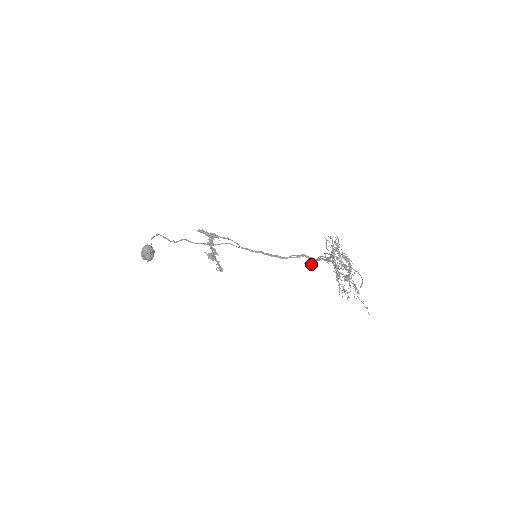
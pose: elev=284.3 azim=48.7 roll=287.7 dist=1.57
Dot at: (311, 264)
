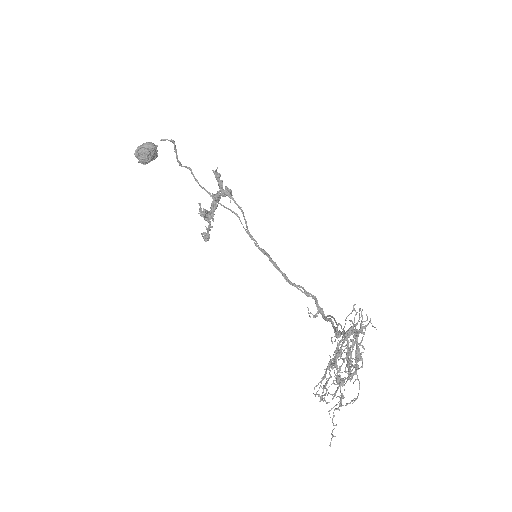
Dot at: (315, 315)
